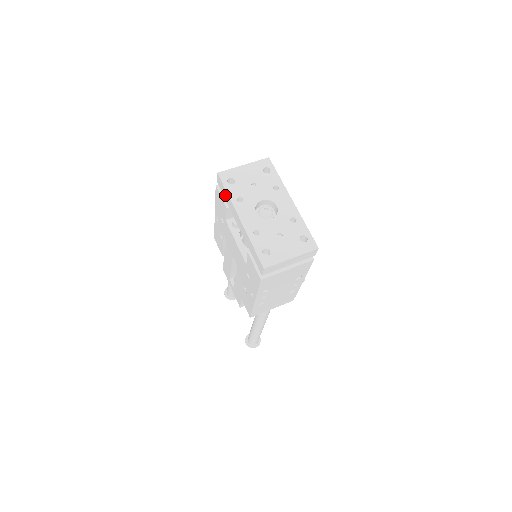
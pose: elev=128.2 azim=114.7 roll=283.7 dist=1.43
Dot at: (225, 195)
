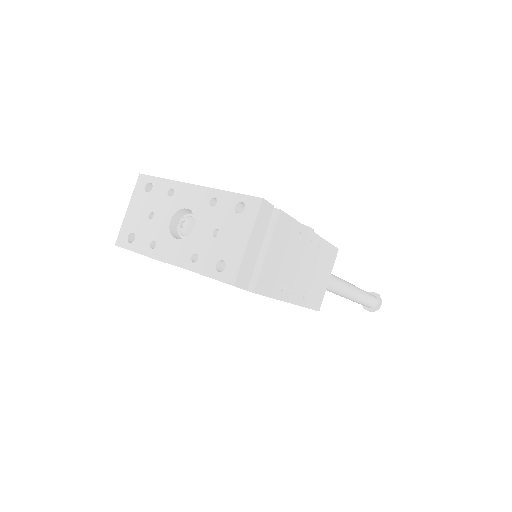
Dot at: occluded
